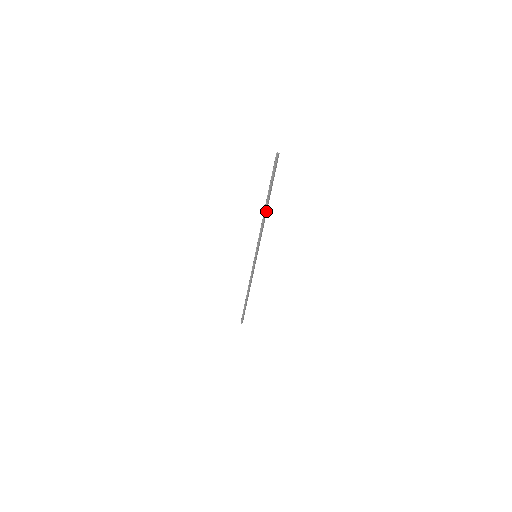
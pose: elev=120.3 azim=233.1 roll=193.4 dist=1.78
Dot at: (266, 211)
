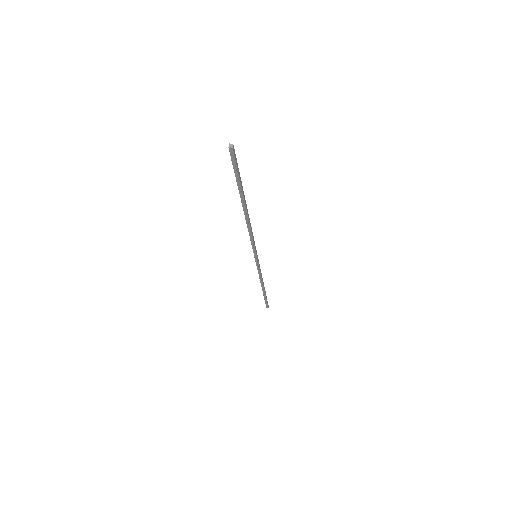
Dot at: (247, 213)
